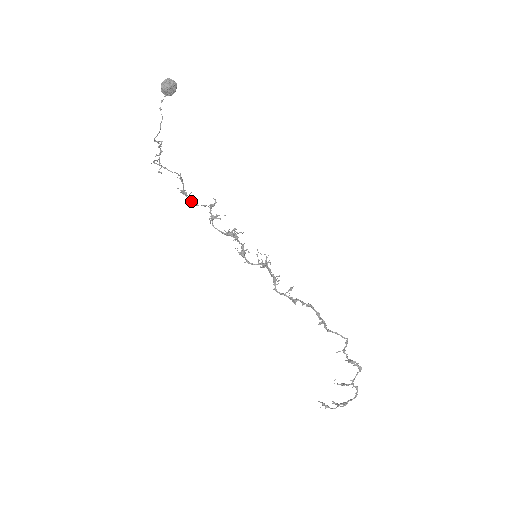
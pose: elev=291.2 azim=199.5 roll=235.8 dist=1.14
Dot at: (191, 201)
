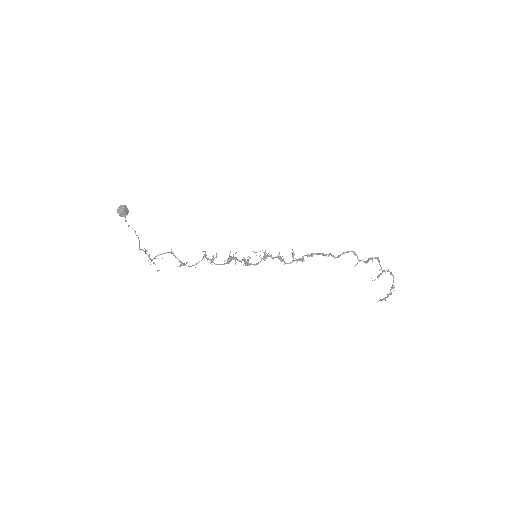
Dot at: (191, 266)
